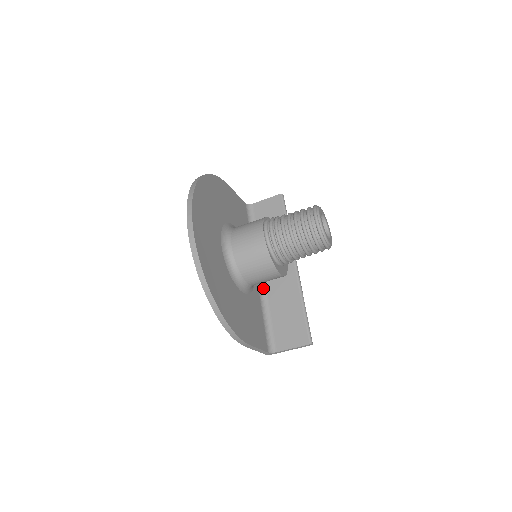
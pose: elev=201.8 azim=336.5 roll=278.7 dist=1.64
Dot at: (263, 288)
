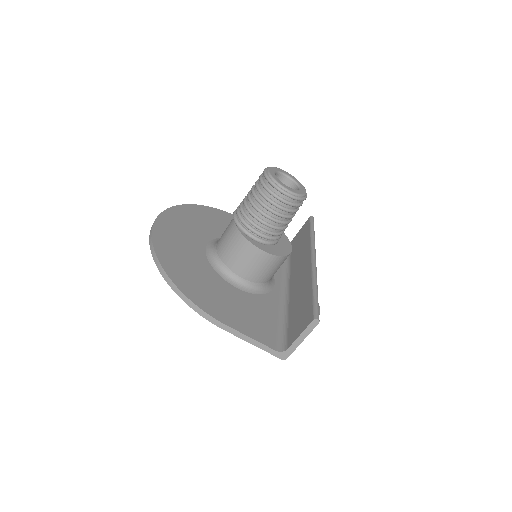
Dot at: (286, 298)
